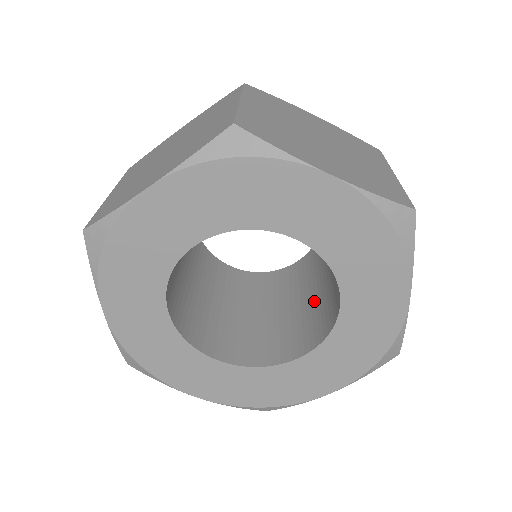
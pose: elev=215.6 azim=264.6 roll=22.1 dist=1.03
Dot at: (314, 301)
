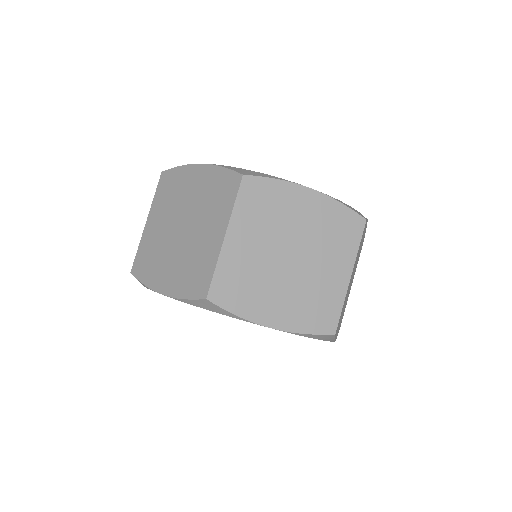
Dot at: occluded
